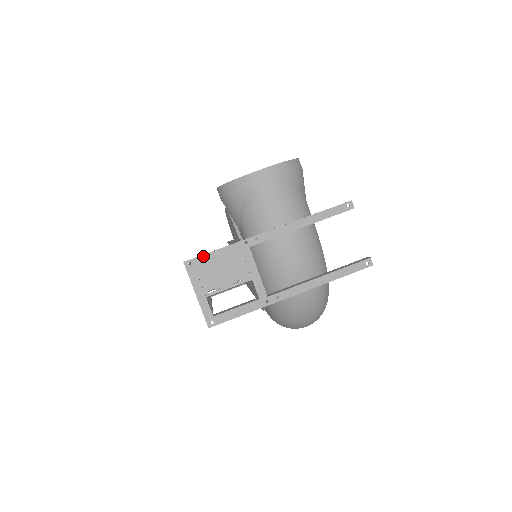
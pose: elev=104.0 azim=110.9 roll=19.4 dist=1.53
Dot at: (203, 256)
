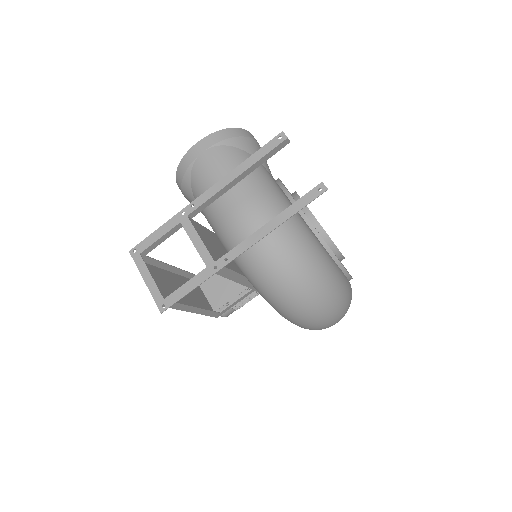
Dot at: (145, 240)
